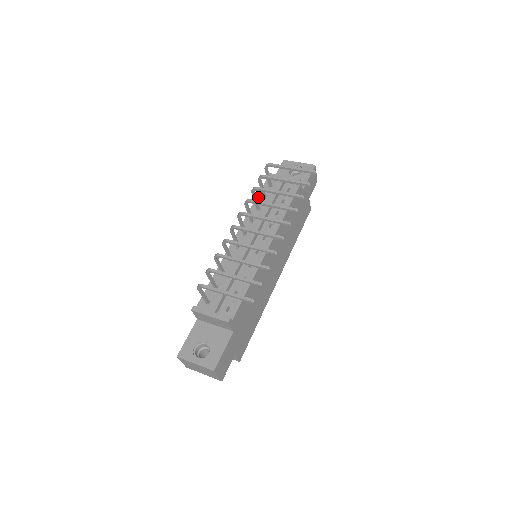
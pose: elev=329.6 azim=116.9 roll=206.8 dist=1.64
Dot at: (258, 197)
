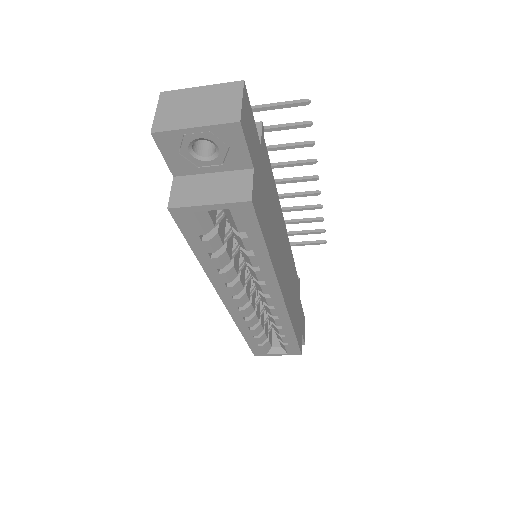
Dot at: occluded
